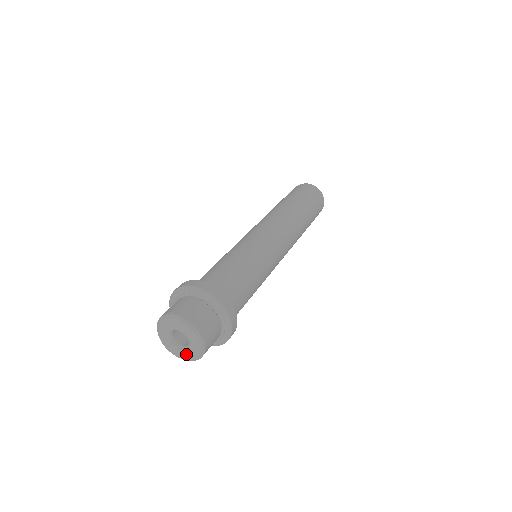
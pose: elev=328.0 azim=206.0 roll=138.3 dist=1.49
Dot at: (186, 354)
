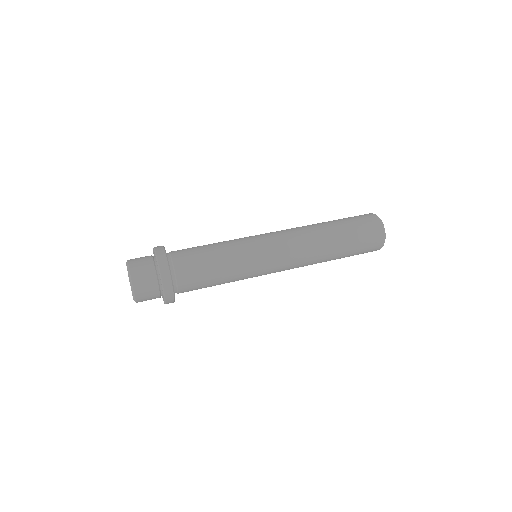
Dot at: occluded
